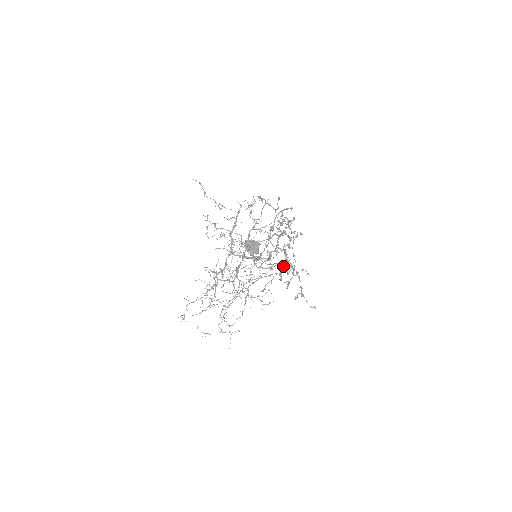
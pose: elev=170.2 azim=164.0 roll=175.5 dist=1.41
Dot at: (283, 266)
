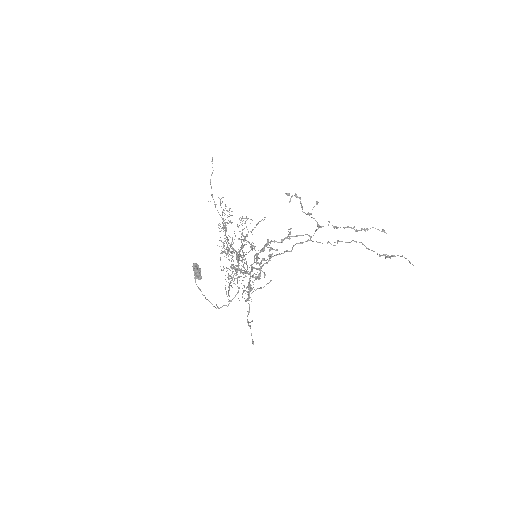
Dot at: (212, 304)
